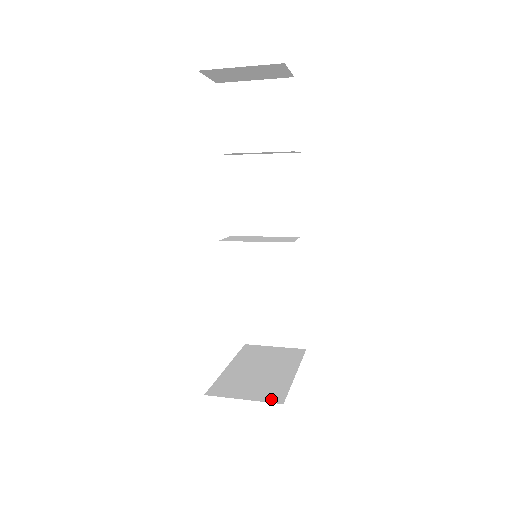
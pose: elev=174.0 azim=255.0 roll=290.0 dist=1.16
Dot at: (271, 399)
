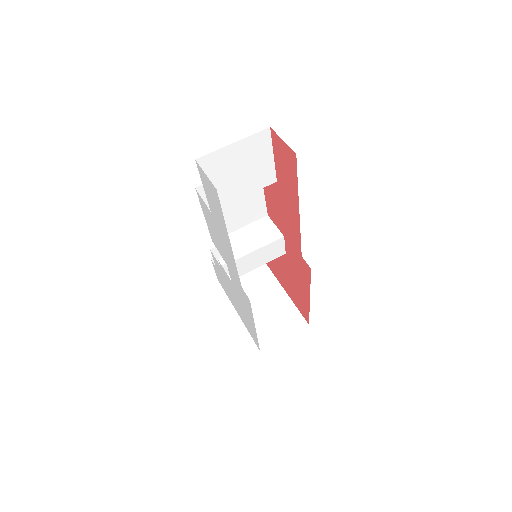
Dot at: (299, 326)
